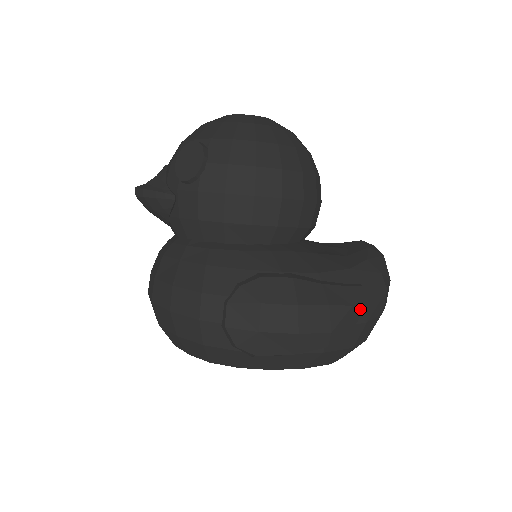
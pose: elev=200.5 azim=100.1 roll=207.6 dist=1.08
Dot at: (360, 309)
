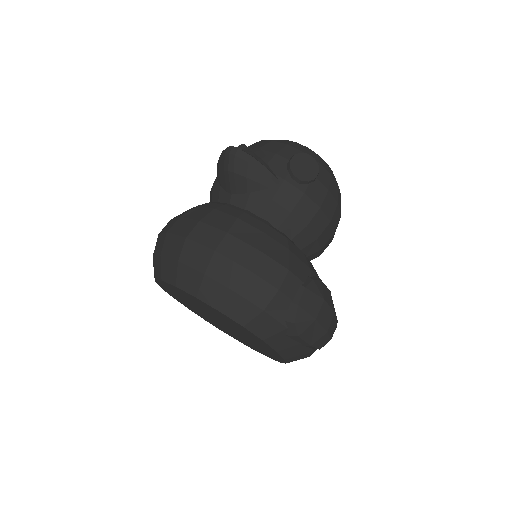
Dot at: occluded
